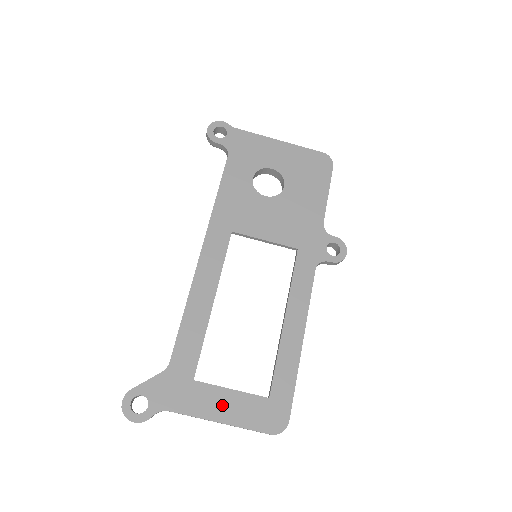
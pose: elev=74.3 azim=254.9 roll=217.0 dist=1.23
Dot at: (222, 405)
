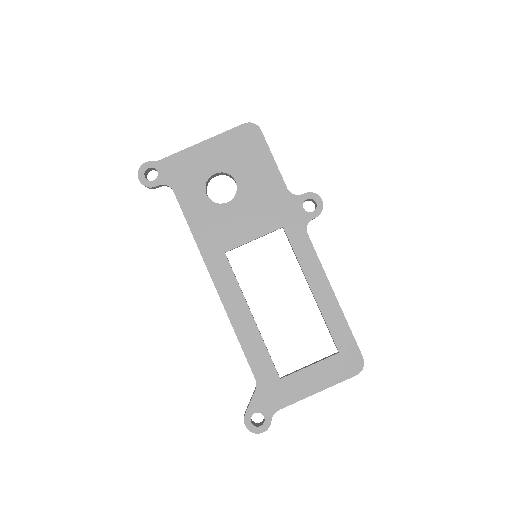
Dot at: (311, 381)
